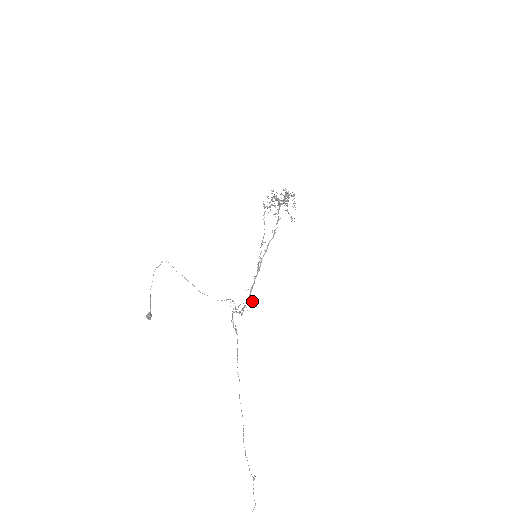
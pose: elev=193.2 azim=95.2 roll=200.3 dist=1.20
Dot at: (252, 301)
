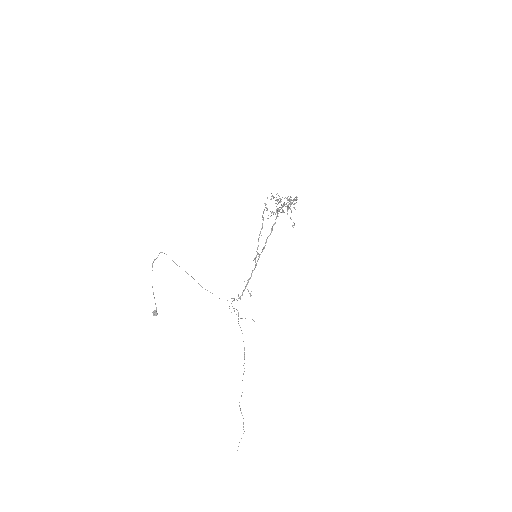
Dot at: (248, 291)
